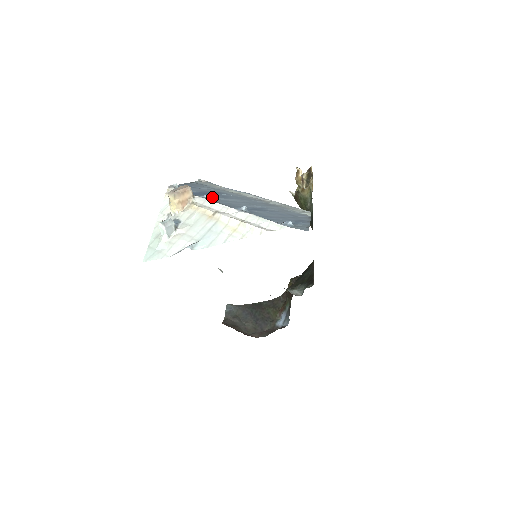
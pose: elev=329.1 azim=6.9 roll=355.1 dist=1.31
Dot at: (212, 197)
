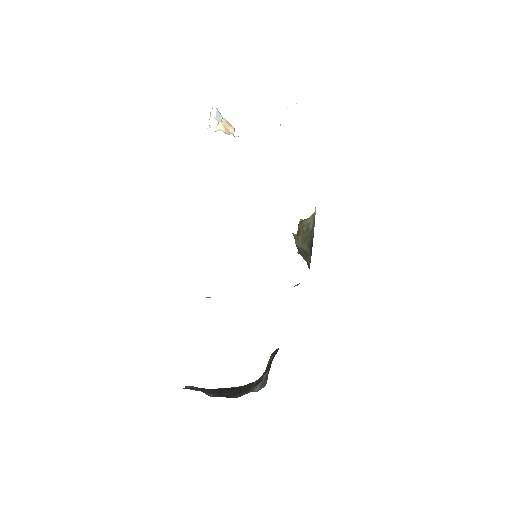
Dot at: occluded
